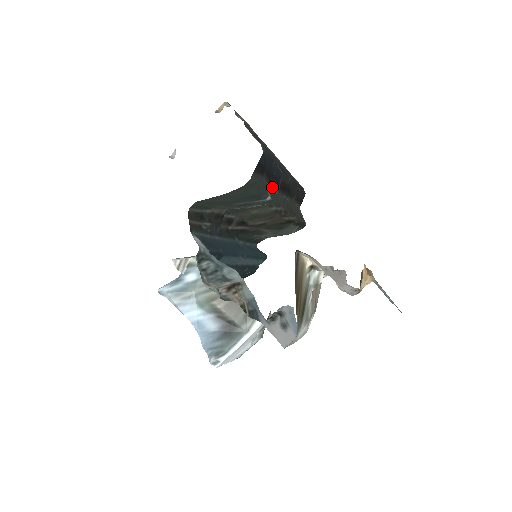
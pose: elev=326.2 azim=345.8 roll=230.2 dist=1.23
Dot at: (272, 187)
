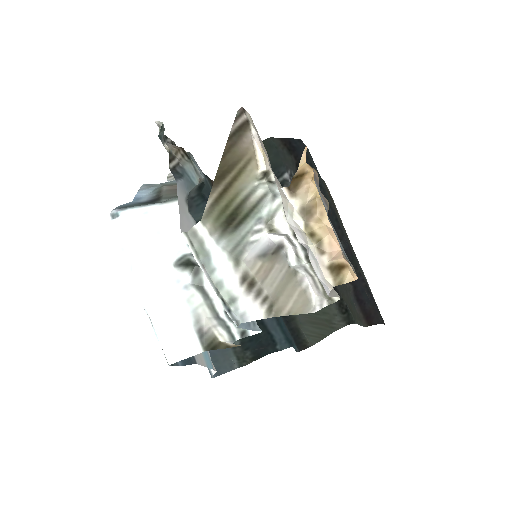
Dot at: occluded
